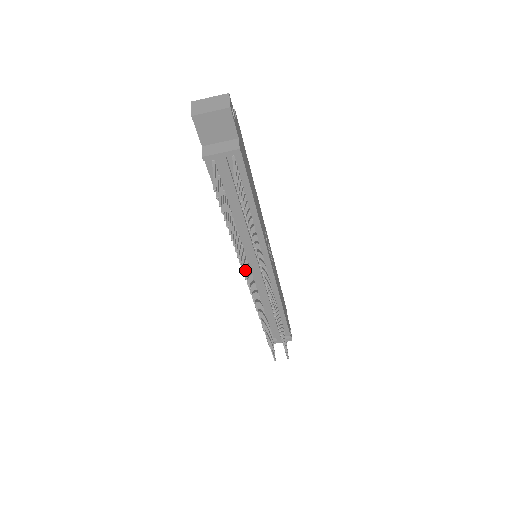
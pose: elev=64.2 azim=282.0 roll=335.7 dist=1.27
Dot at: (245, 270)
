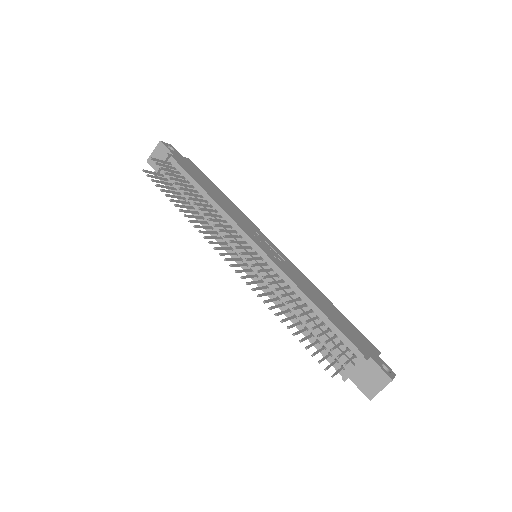
Dot at: (208, 237)
